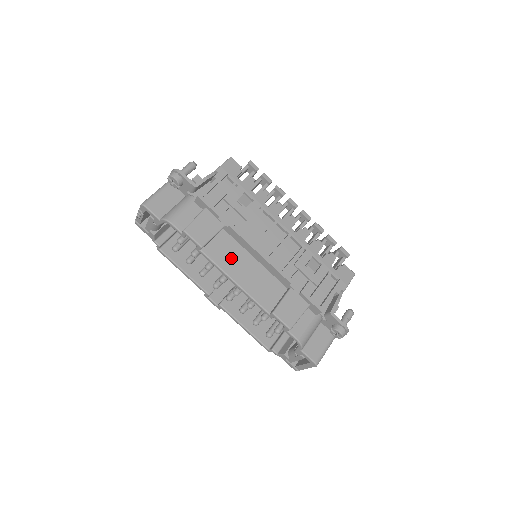
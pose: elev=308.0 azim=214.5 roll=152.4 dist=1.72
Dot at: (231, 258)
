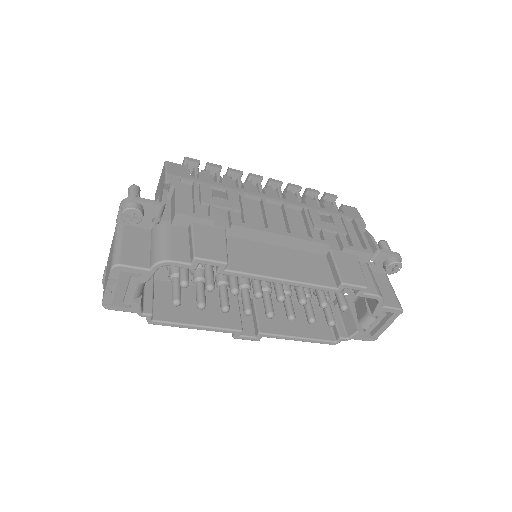
Dot at: (258, 259)
